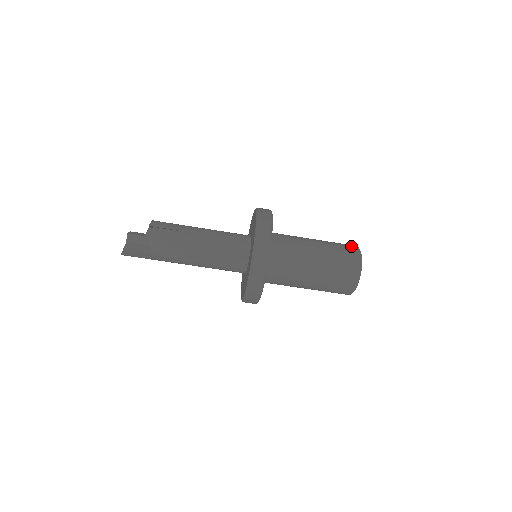
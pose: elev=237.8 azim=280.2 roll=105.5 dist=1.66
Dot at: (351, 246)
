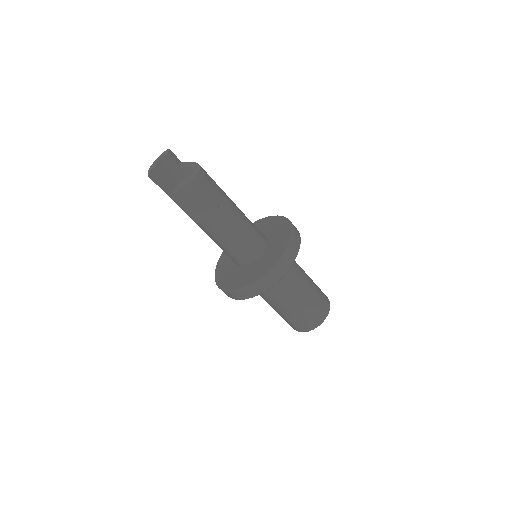
Dot at: (327, 302)
